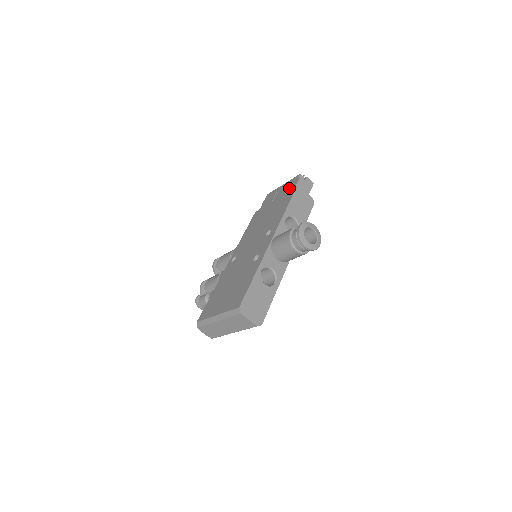
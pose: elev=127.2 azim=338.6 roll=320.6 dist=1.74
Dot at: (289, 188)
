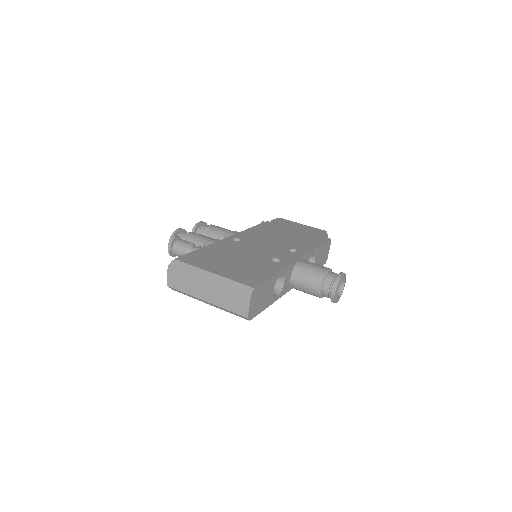
Dot at: (314, 232)
